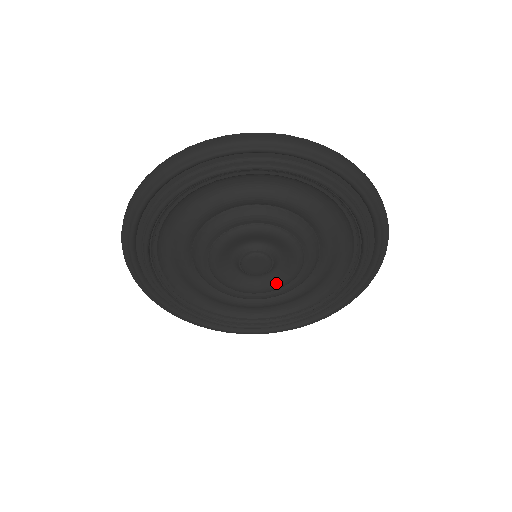
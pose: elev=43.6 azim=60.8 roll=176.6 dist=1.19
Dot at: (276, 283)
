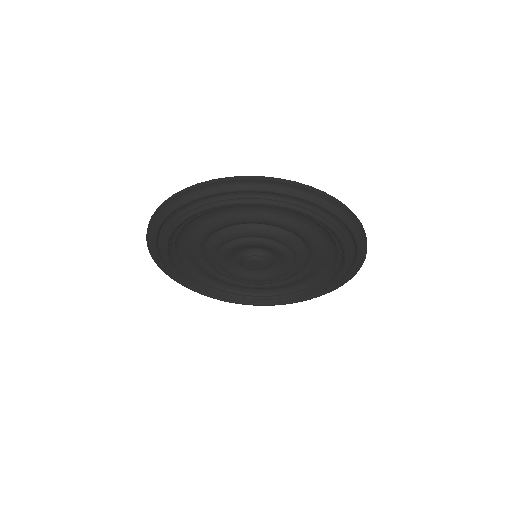
Dot at: (284, 269)
